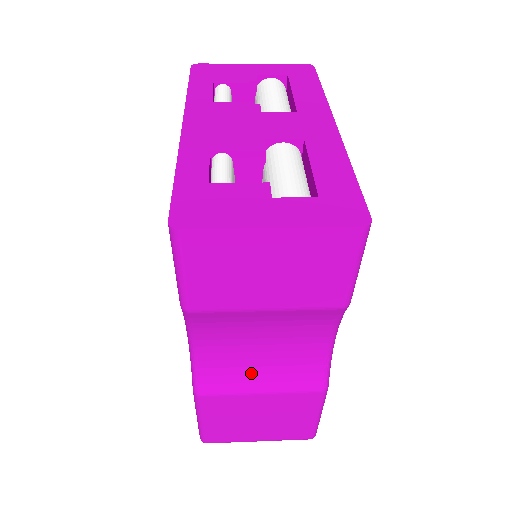
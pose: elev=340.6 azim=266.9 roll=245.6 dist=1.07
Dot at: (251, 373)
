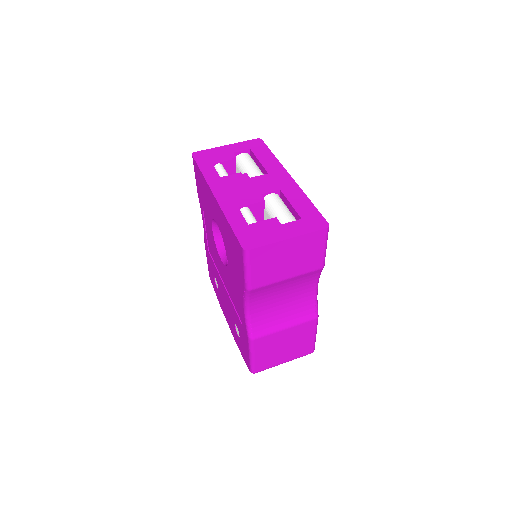
Dot at: (278, 319)
